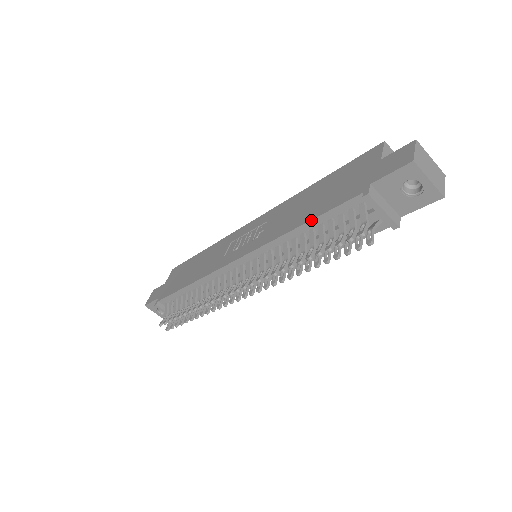
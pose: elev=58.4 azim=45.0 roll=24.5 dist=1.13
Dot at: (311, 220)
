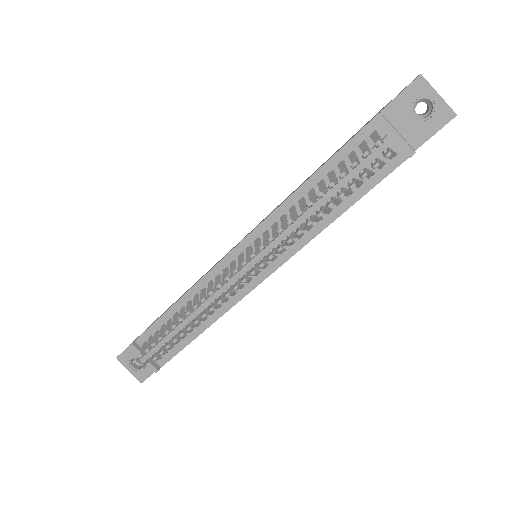
Dot at: (320, 168)
